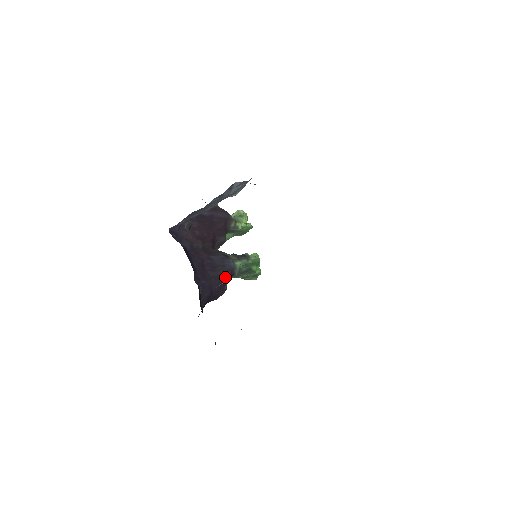
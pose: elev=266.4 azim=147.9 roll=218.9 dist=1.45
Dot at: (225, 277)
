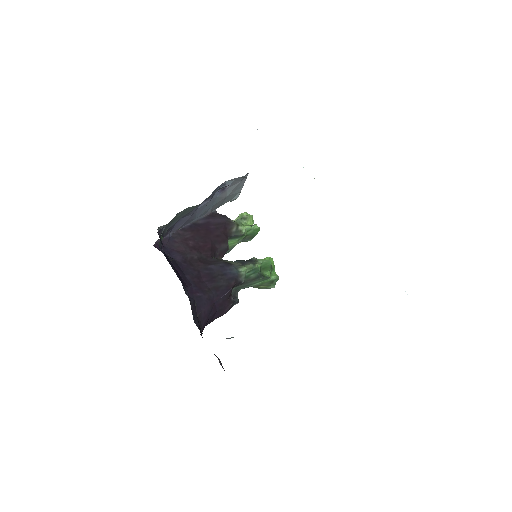
Dot at: (228, 287)
